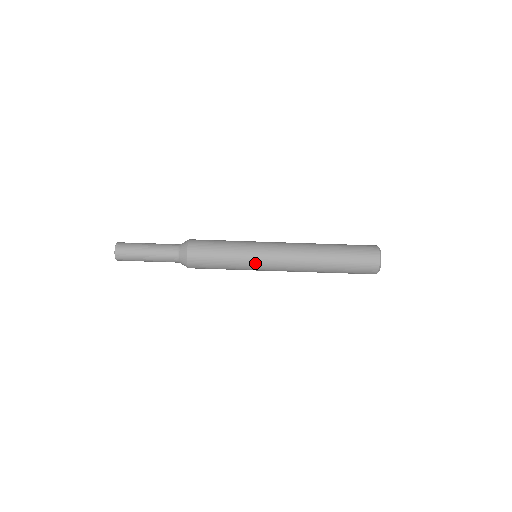
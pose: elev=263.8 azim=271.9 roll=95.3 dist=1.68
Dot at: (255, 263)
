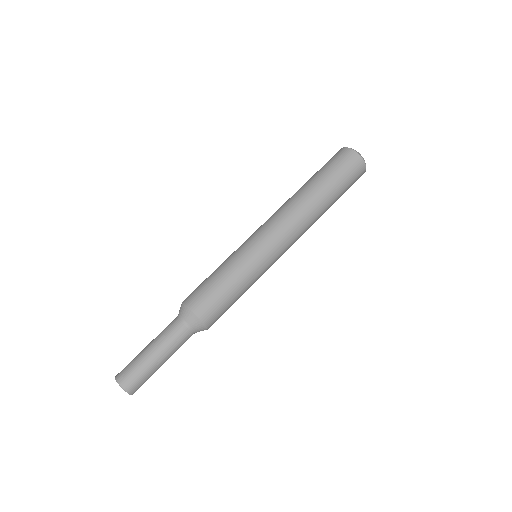
Dot at: (253, 249)
